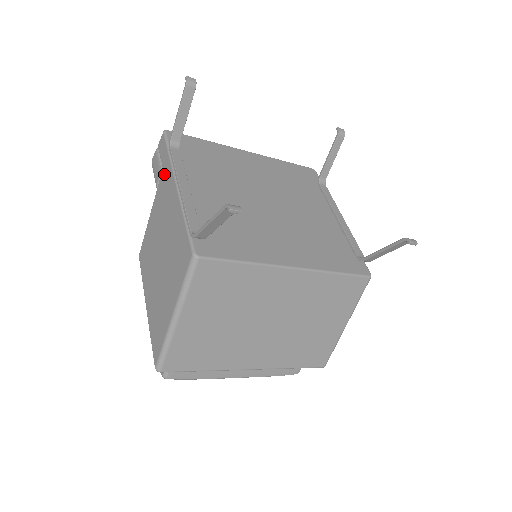
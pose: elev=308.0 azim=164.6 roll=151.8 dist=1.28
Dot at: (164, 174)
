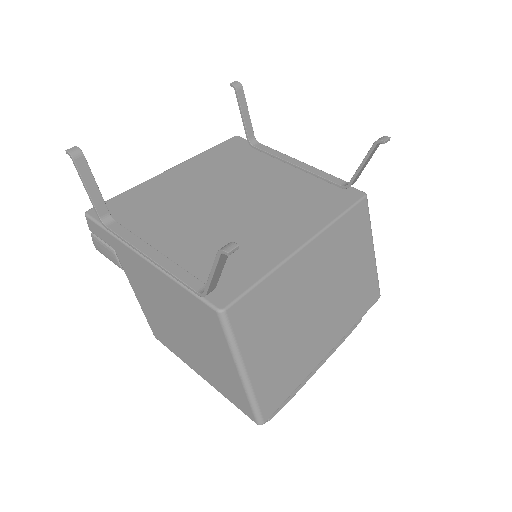
Dot at: (120, 254)
